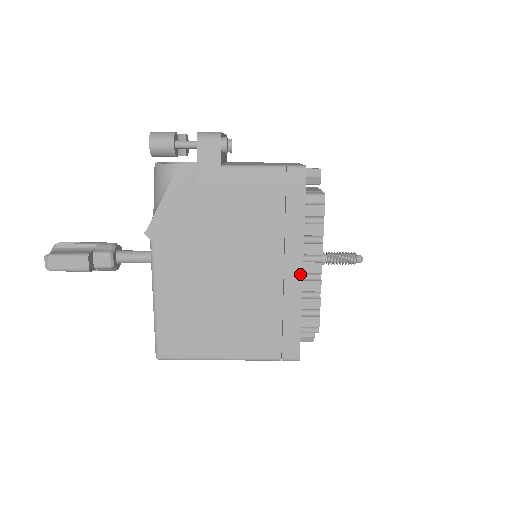
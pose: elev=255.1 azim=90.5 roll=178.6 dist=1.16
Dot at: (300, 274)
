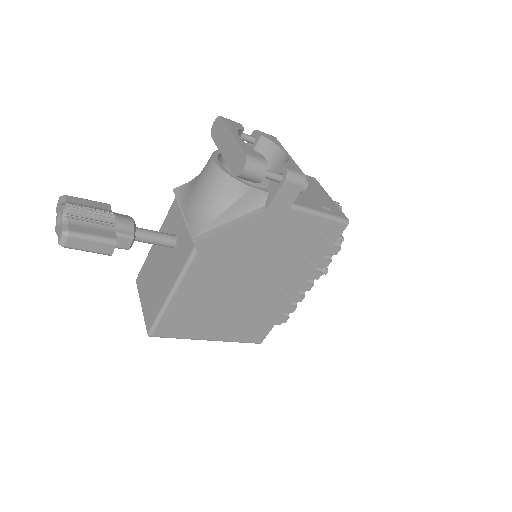
Dot at: (297, 292)
